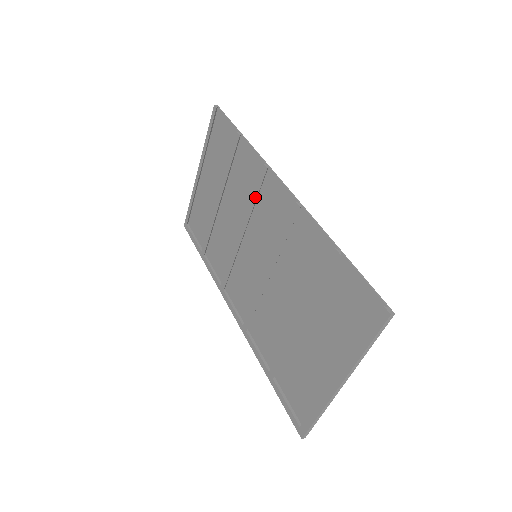
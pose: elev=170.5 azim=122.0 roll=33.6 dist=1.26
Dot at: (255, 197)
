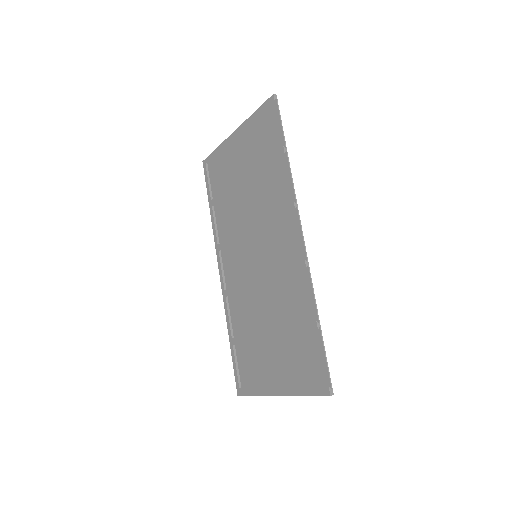
Dot at: (275, 217)
